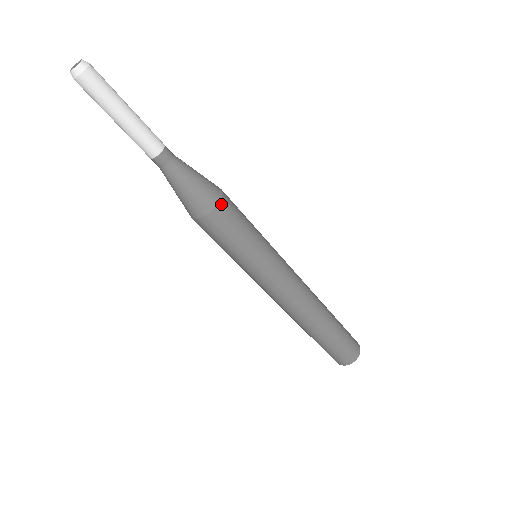
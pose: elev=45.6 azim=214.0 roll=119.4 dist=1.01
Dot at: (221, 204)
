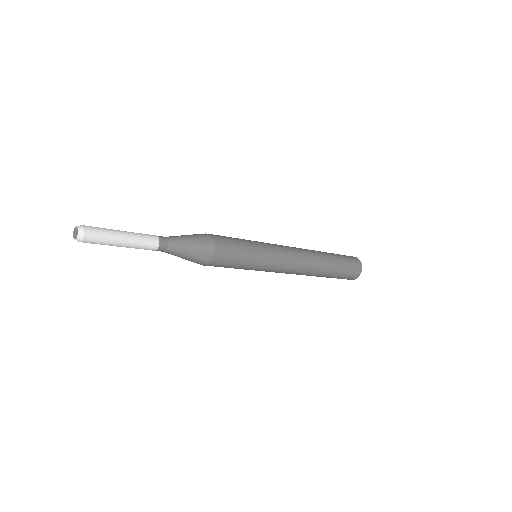
Dot at: (216, 251)
